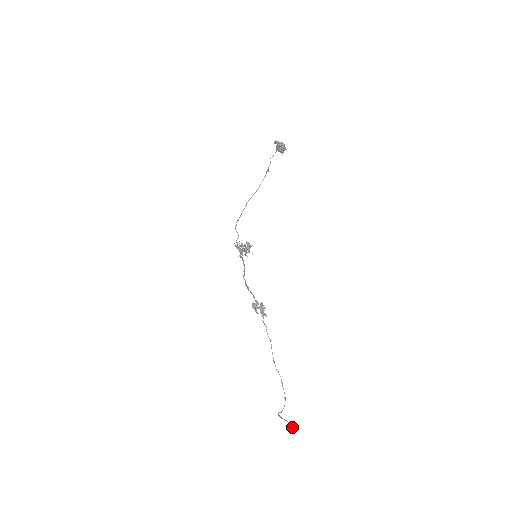
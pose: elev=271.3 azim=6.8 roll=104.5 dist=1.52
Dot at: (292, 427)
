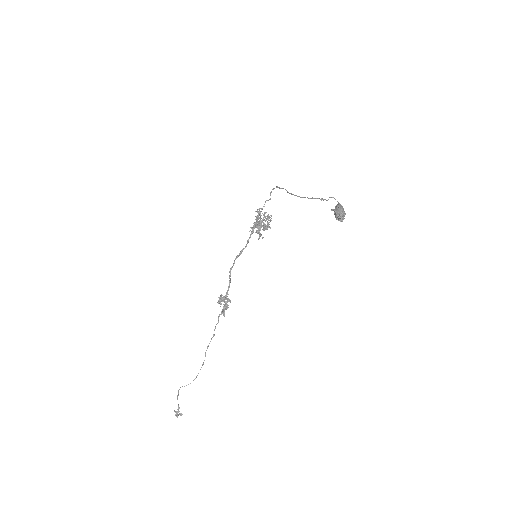
Dot at: (177, 414)
